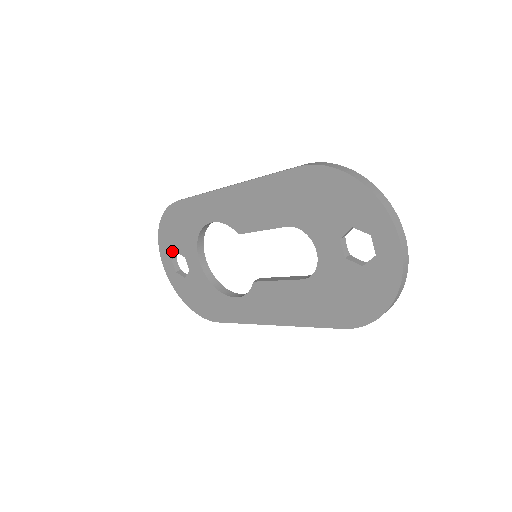
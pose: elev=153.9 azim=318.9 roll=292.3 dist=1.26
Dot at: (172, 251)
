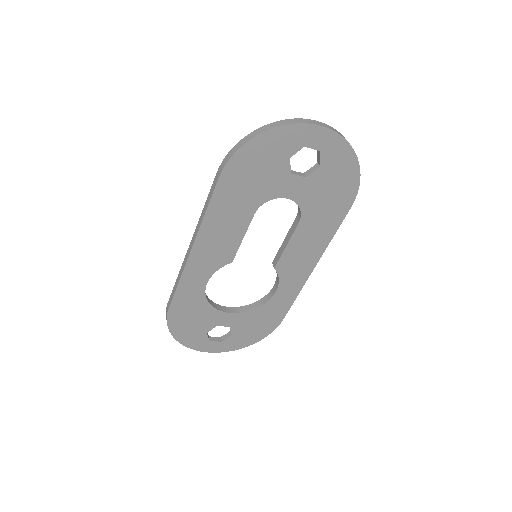
Dot at: (204, 337)
